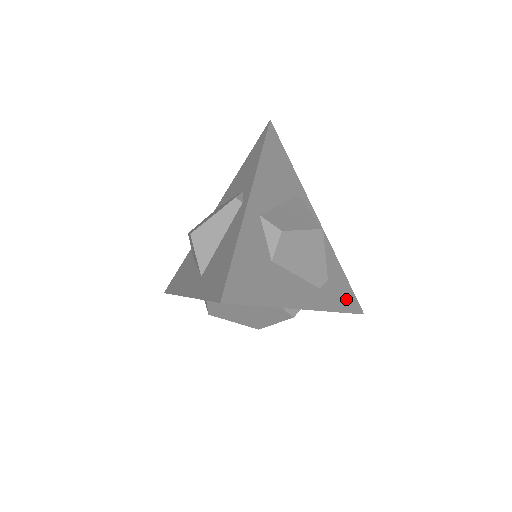
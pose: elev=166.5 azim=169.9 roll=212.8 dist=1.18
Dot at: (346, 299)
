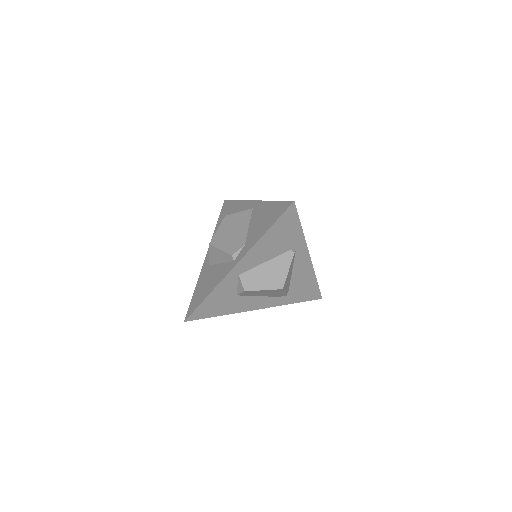
Dot at: (306, 295)
